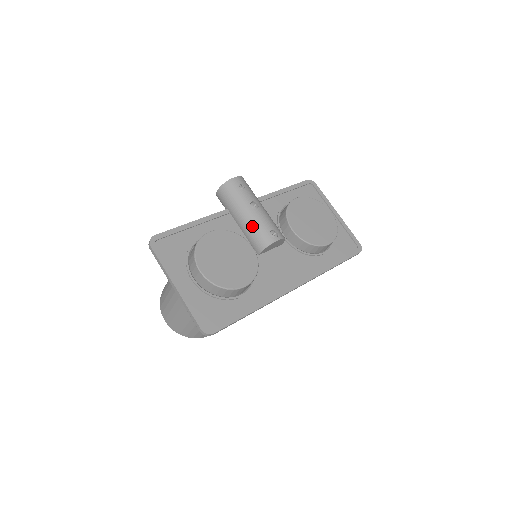
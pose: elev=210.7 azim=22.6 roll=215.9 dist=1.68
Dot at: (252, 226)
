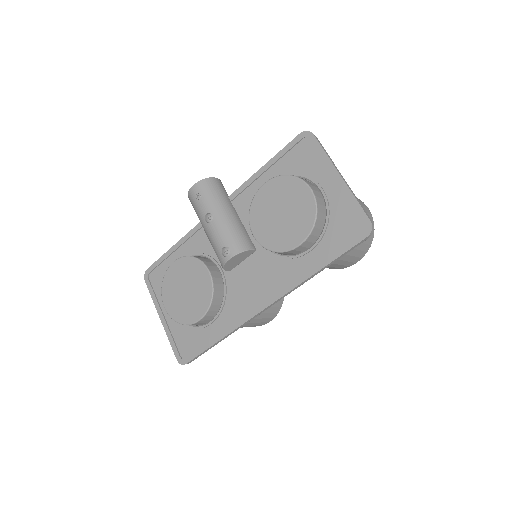
Dot at: (211, 243)
